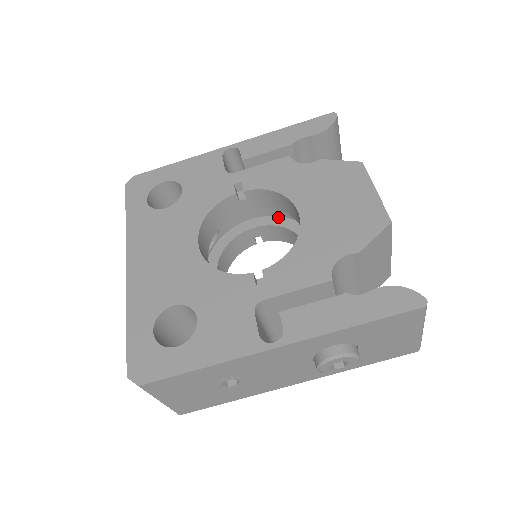
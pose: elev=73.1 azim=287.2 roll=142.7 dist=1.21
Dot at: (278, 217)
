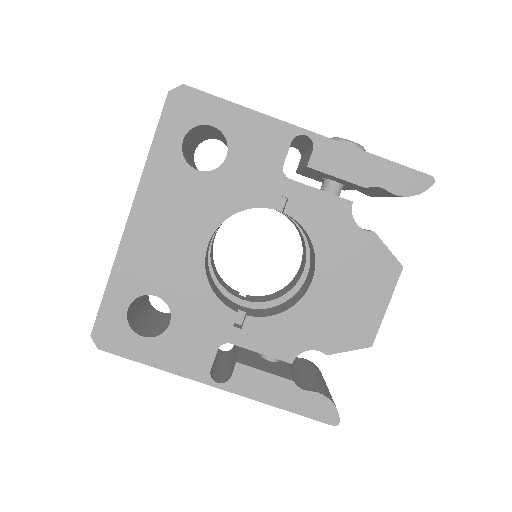
Dot at: occluded
